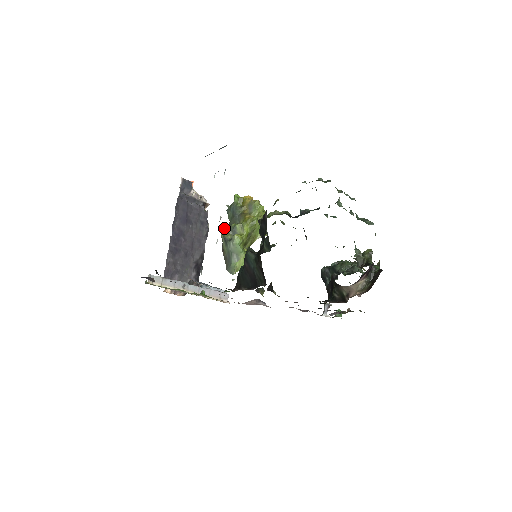
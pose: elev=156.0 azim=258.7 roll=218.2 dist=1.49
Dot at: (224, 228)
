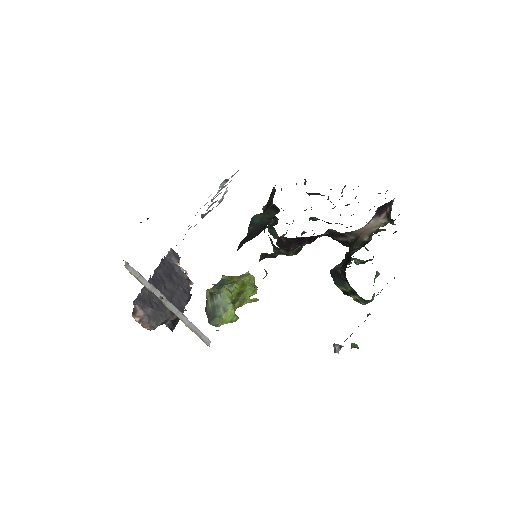
Dot at: (210, 288)
